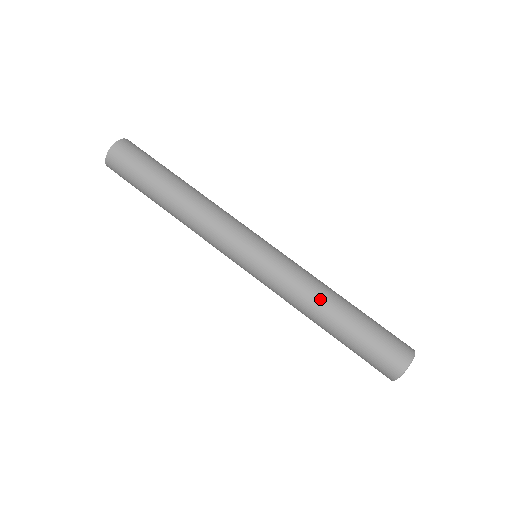
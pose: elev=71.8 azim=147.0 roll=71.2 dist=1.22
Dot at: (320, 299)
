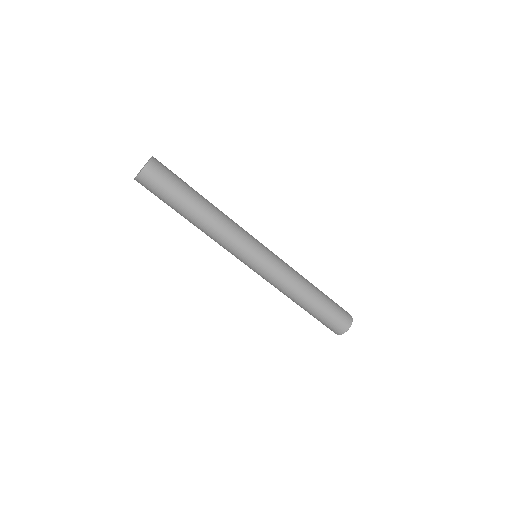
Dot at: (300, 291)
